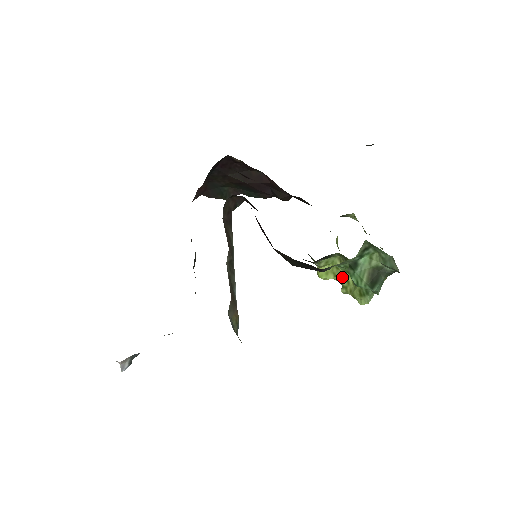
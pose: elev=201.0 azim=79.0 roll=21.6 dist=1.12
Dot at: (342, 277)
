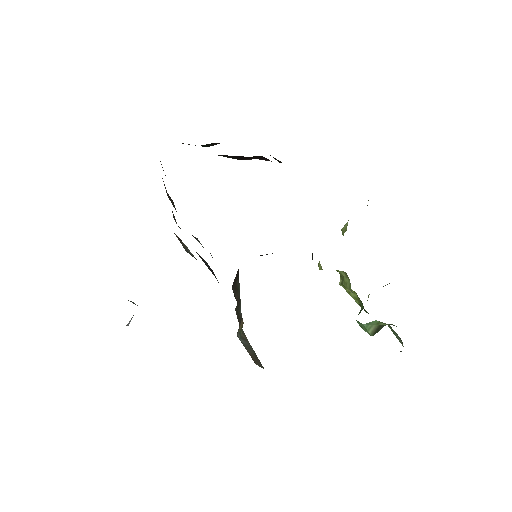
Dot at: (343, 281)
